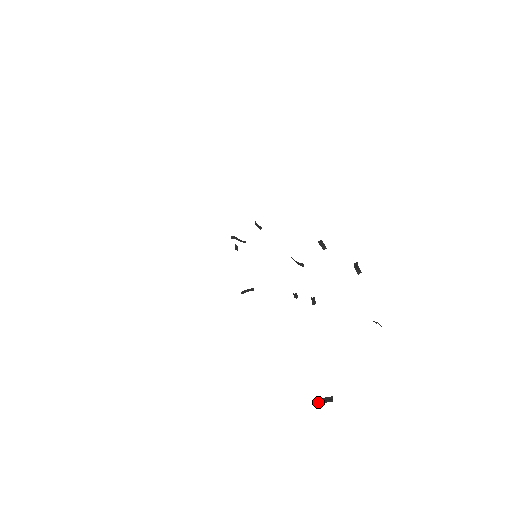
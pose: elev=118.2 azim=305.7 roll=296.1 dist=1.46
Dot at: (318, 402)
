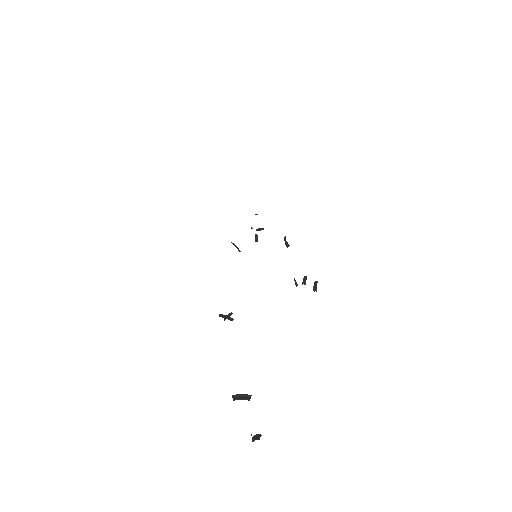
Dot at: (253, 438)
